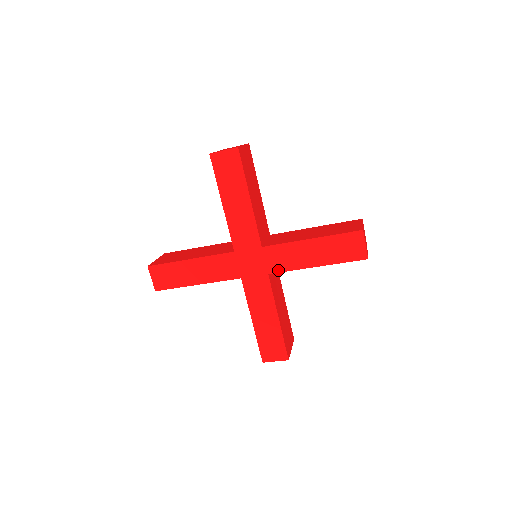
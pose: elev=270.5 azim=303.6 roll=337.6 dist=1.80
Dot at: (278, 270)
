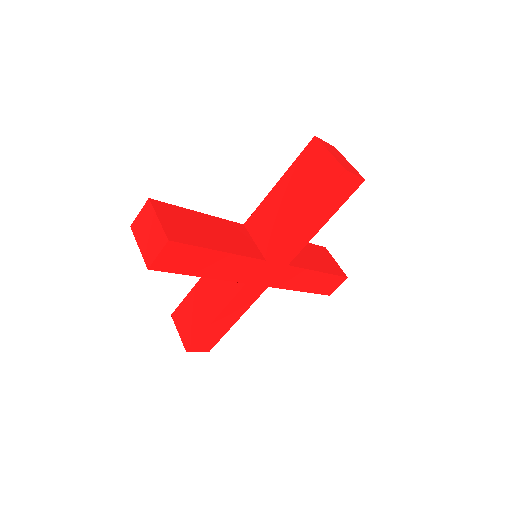
Dot at: (278, 286)
